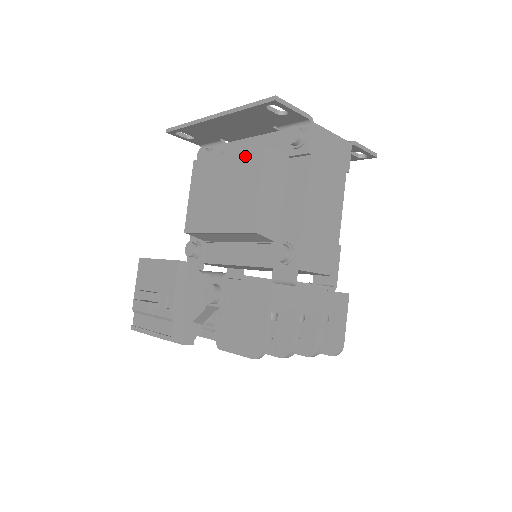
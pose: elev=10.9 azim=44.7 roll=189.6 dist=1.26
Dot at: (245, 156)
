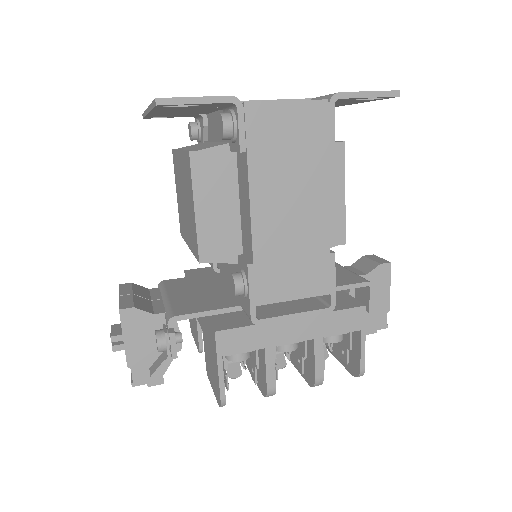
Dot at: (184, 160)
